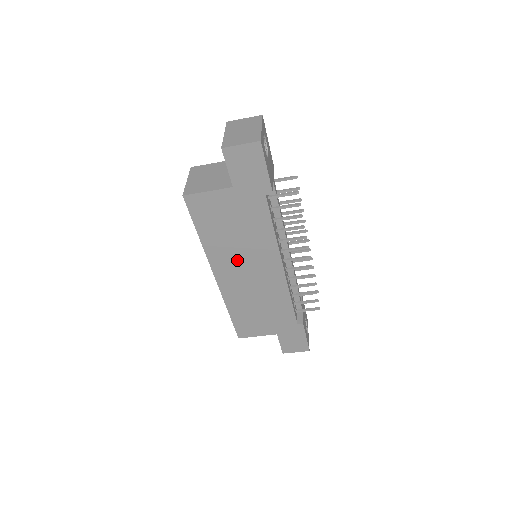
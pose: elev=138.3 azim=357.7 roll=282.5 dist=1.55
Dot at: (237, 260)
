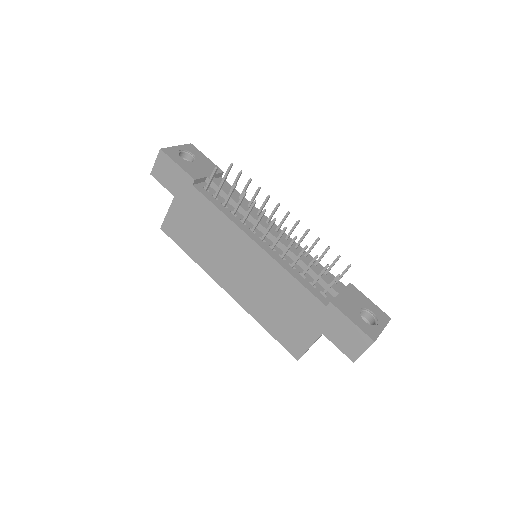
Dot at: (224, 261)
